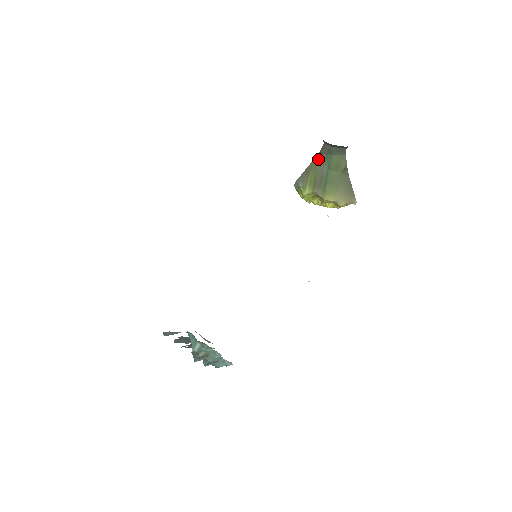
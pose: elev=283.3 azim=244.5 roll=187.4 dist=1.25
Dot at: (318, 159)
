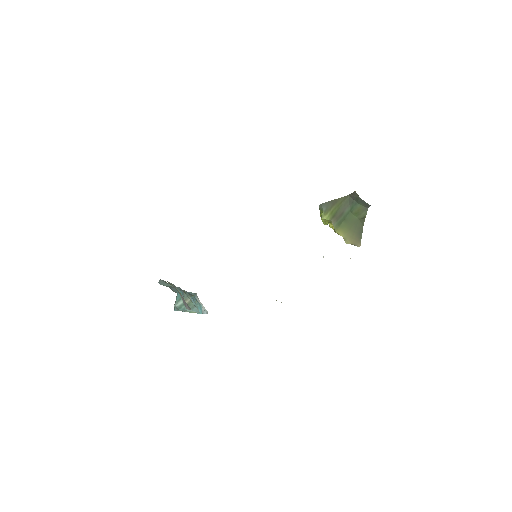
Dot at: (346, 199)
